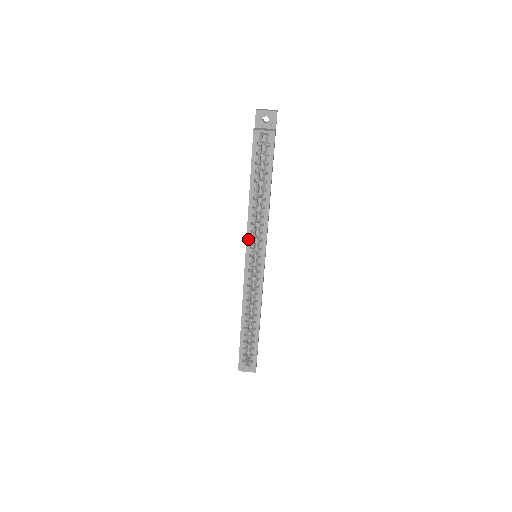
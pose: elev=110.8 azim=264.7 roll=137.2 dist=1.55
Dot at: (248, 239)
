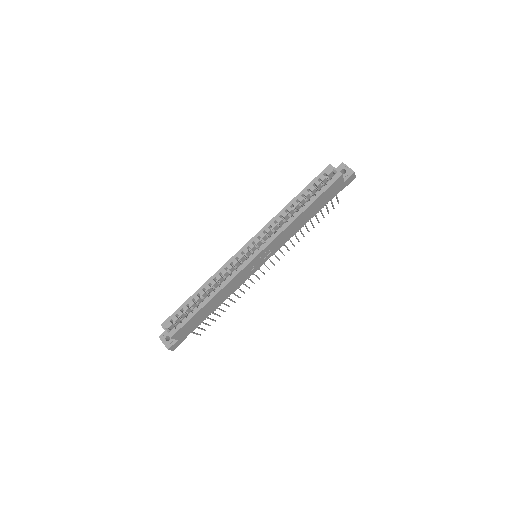
Dot at: (263, 230)
